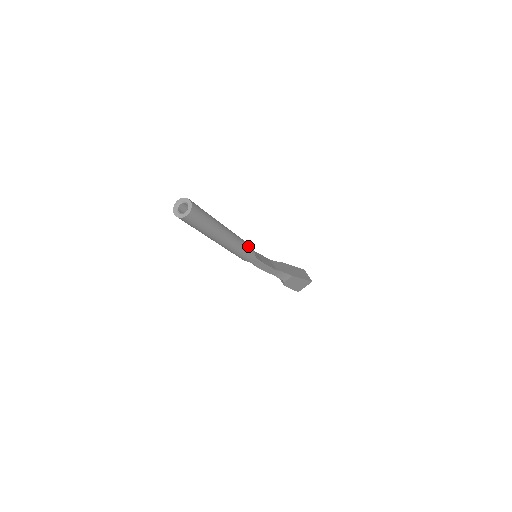
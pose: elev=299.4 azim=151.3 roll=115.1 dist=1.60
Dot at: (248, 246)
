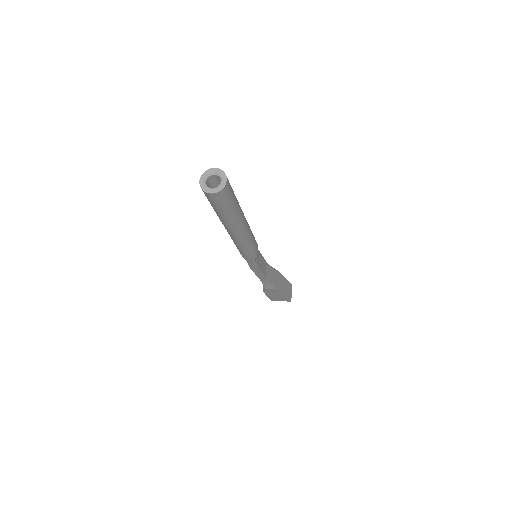
Dot at: (255, 246)
